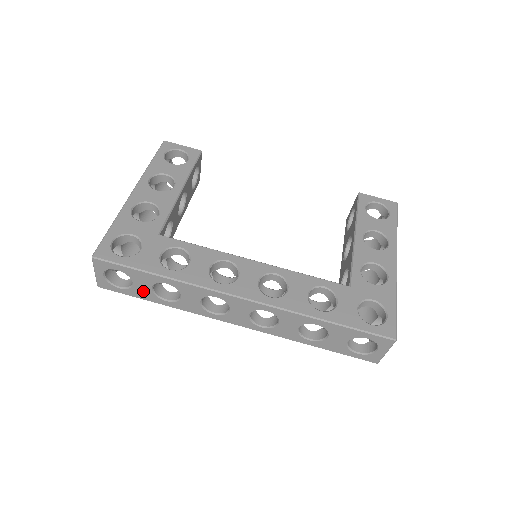
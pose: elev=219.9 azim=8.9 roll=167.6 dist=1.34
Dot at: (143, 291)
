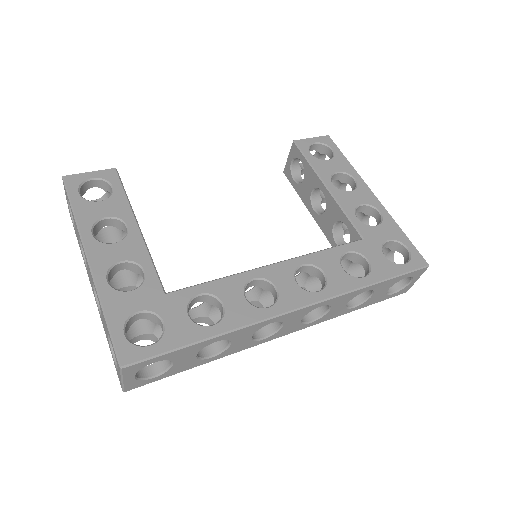
Dot at: (184, 364)
